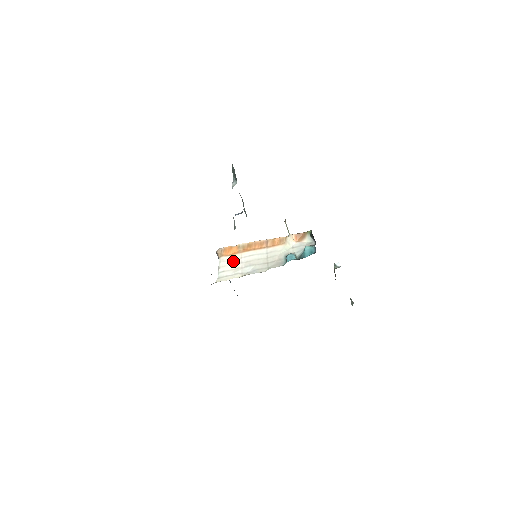
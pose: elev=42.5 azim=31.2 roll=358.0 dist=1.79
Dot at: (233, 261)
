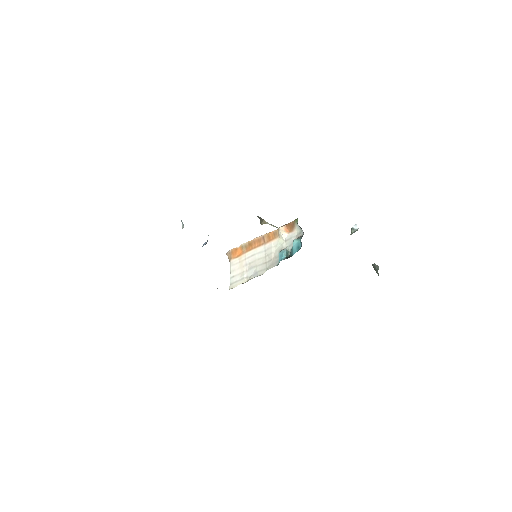
Dot at: (240, 264)
